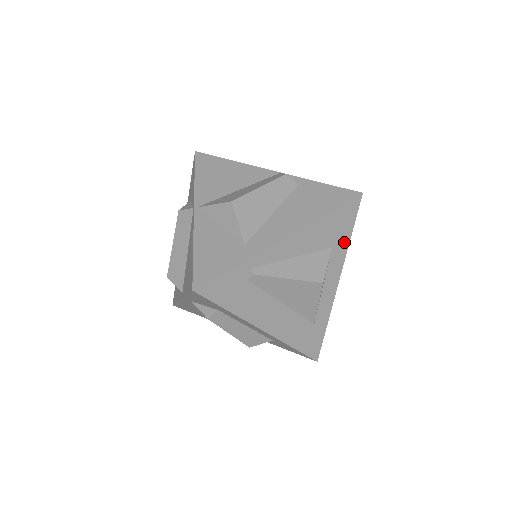
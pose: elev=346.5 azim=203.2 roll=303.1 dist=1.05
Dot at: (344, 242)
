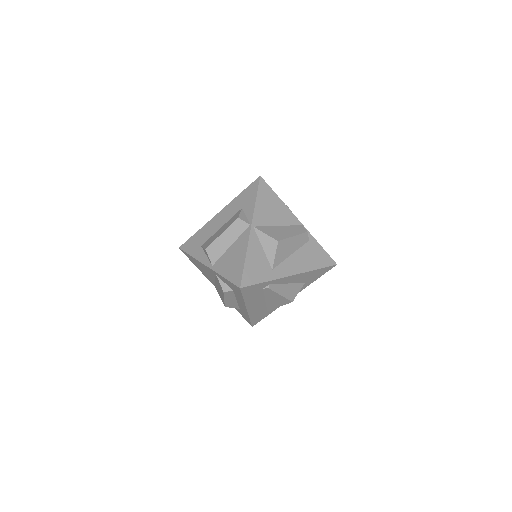
Dot at: (311, 282)
